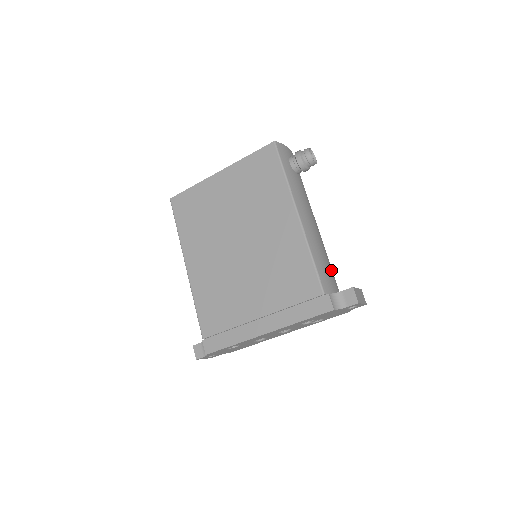
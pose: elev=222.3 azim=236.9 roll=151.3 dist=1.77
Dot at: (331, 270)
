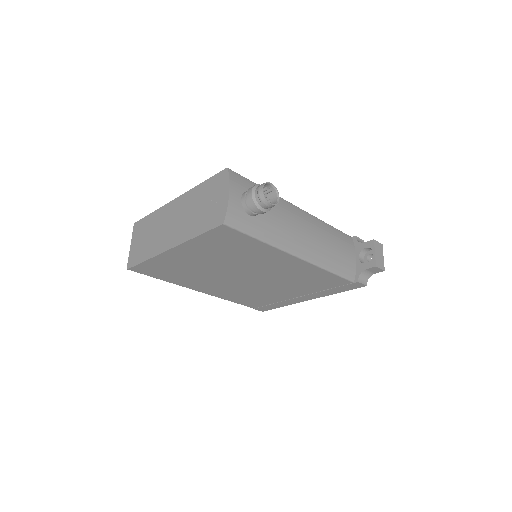
Dot at: (339, 241)
